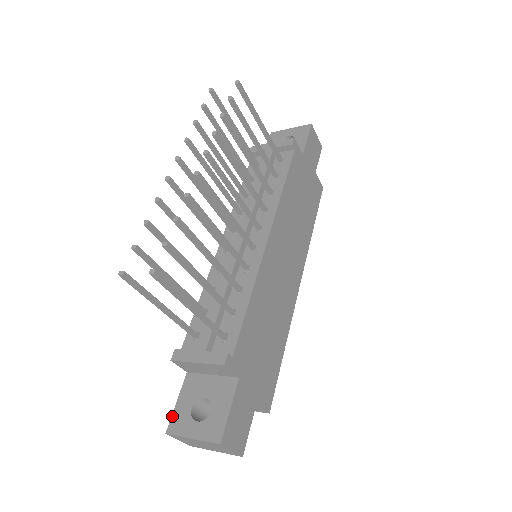
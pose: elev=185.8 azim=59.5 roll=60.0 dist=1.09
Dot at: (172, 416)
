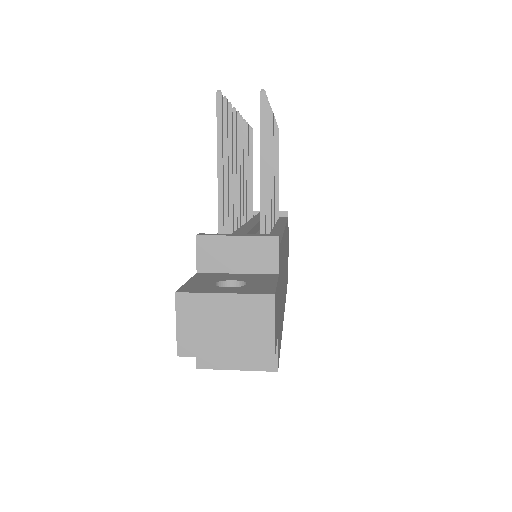
Dot at: (183, 286)
